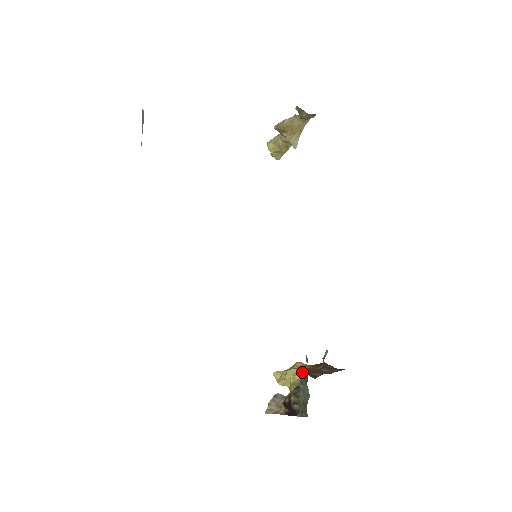
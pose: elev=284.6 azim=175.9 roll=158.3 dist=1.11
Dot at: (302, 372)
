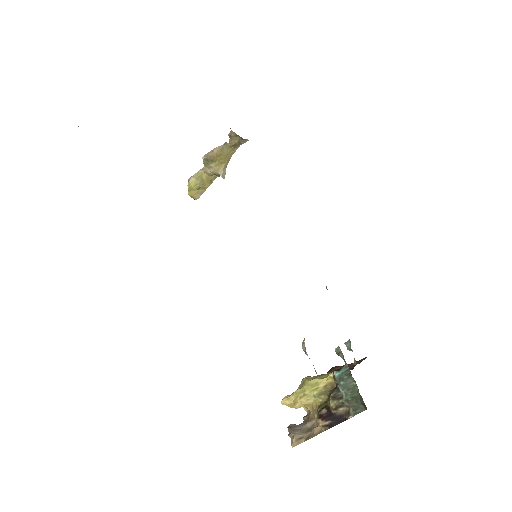
Dot at: (325, 377)
